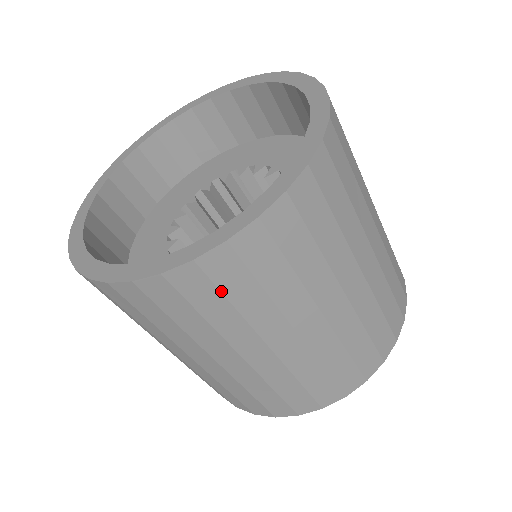
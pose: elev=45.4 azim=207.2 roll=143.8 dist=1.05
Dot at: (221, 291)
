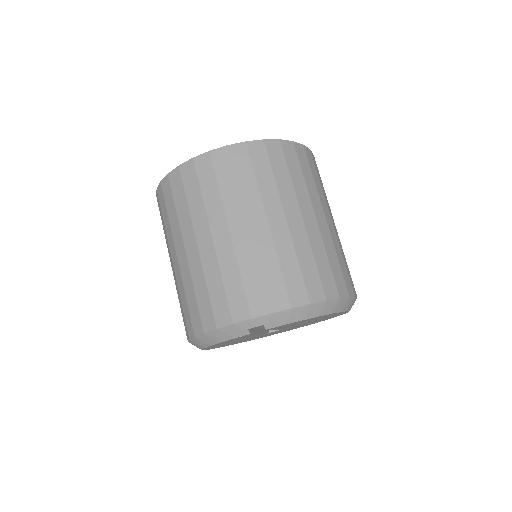
Dot at: (286, 162)
